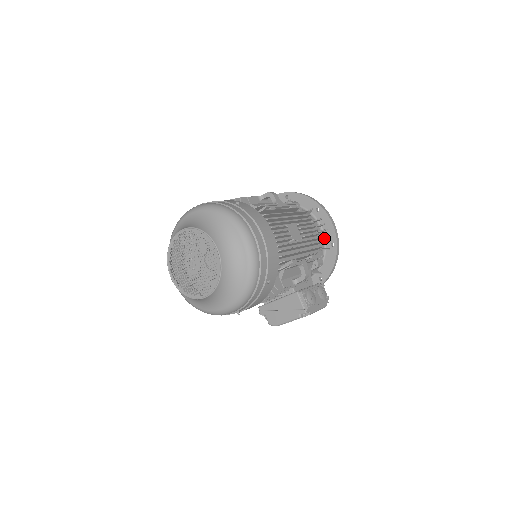
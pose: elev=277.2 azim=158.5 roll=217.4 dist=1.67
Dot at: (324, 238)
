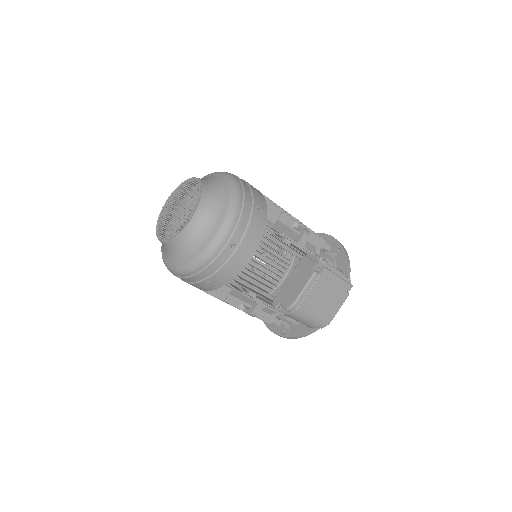
Dot at: (328, 251)
